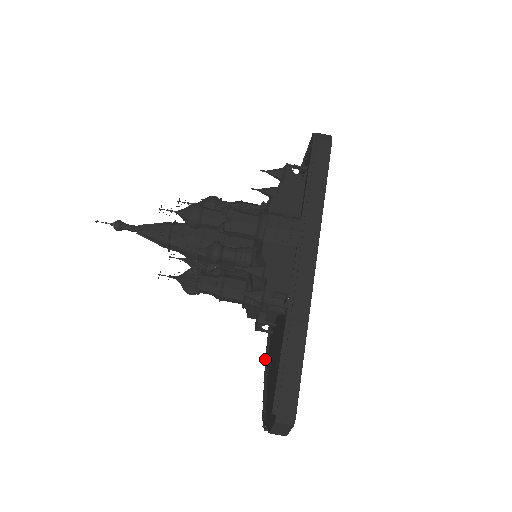
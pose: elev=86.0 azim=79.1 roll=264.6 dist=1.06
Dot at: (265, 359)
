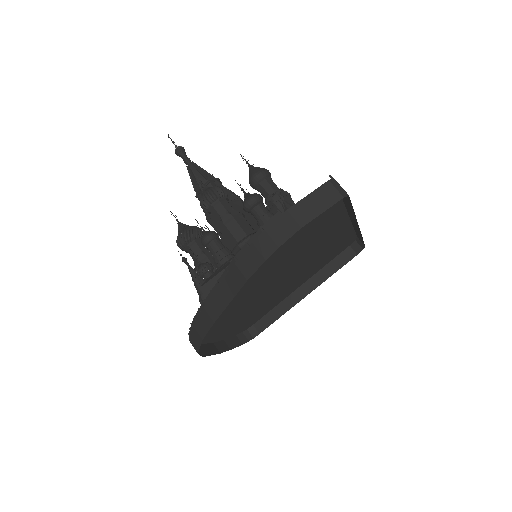
Dot at: occluded
